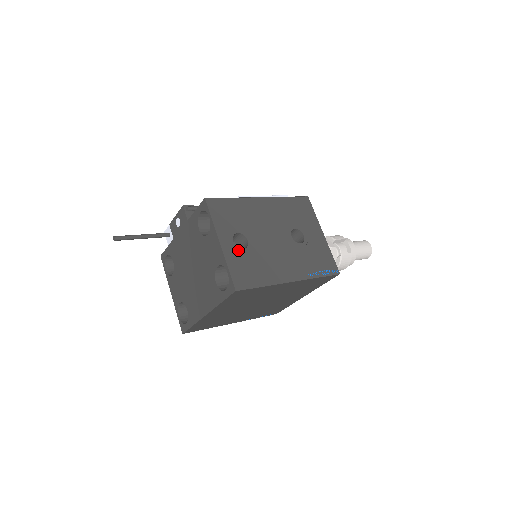
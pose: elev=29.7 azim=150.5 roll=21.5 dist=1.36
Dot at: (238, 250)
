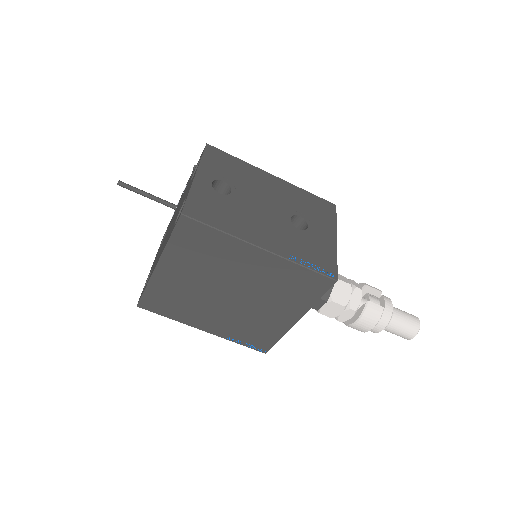
Dot at: (213, 191)
